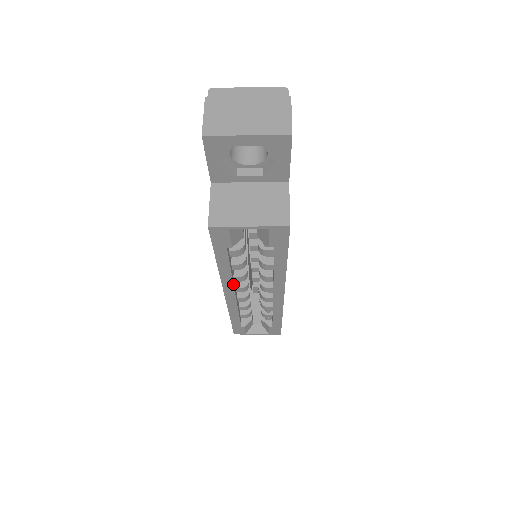
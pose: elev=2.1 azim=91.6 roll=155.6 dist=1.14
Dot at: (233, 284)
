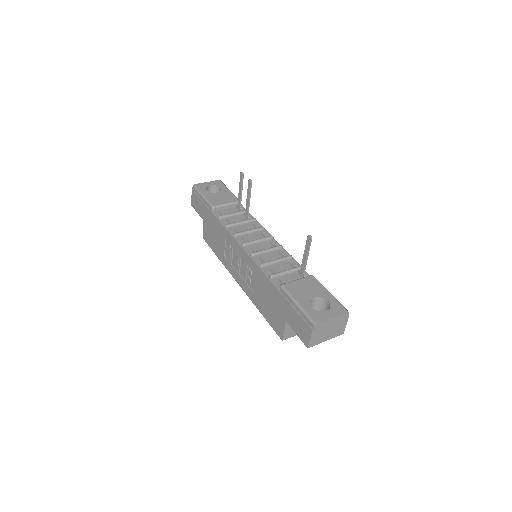
Dot at: occluded
